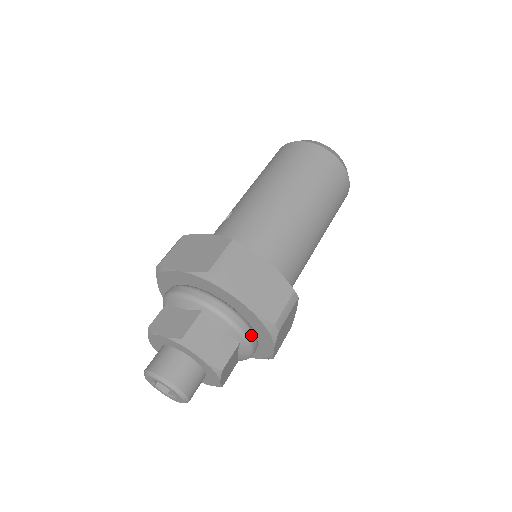
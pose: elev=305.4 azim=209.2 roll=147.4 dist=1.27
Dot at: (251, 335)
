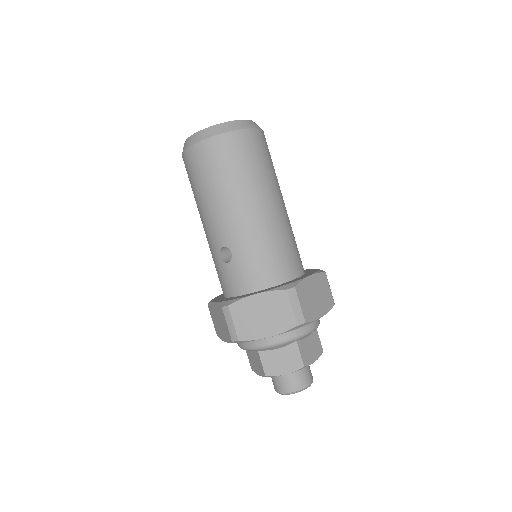
Dot at: occluded
